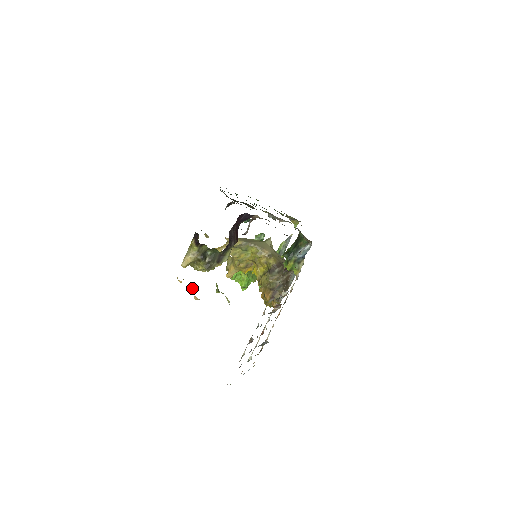
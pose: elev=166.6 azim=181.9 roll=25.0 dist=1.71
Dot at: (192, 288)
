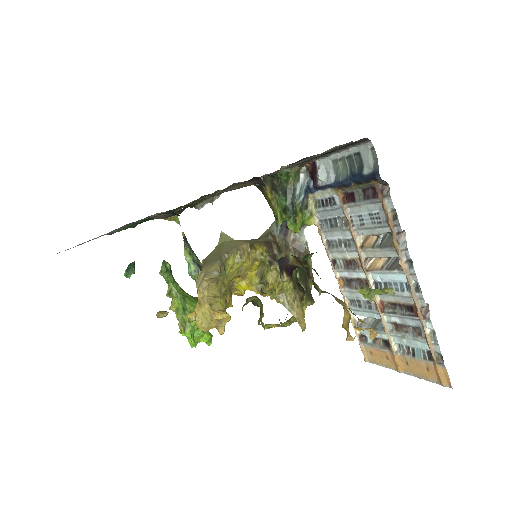
Dot at: occluded
